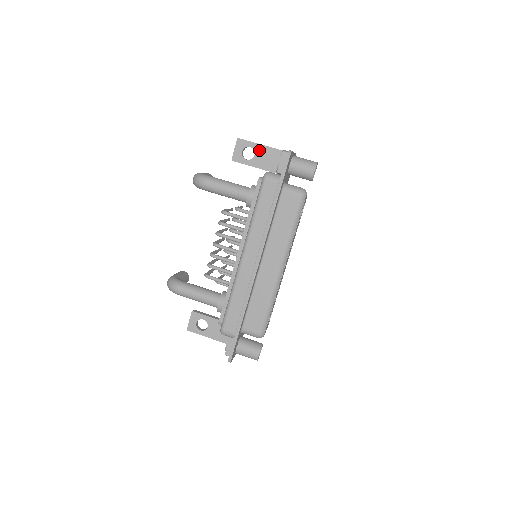
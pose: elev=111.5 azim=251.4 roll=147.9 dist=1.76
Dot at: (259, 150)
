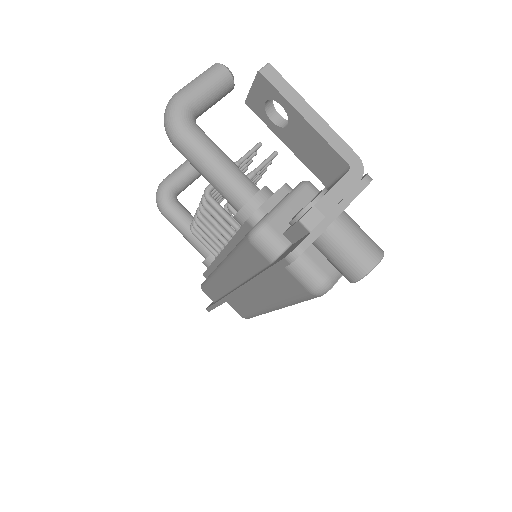
Dot at: (297, 124)
